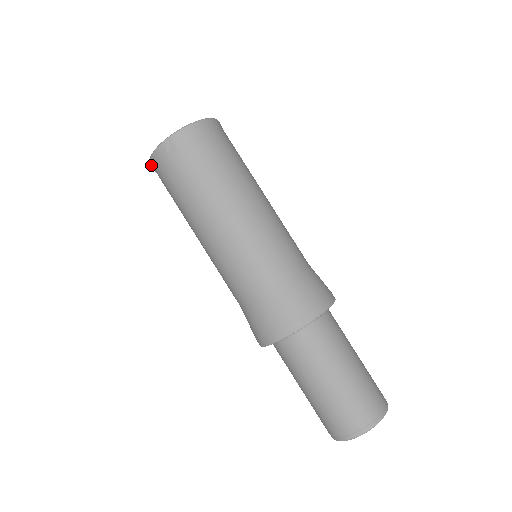
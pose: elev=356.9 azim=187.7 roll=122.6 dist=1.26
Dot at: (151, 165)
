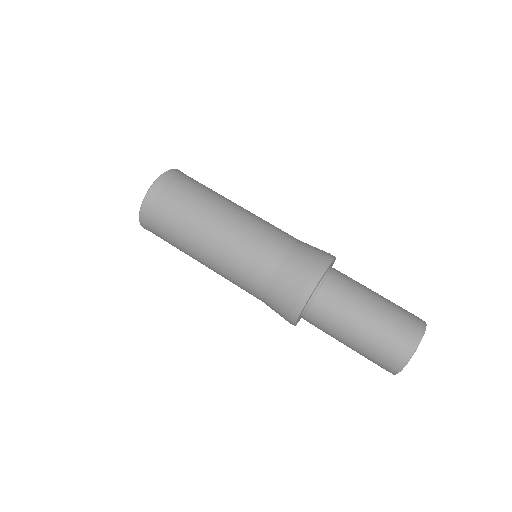
Dot at: occluded
